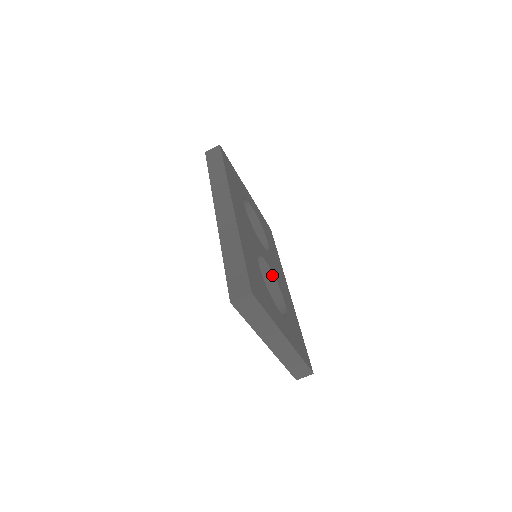
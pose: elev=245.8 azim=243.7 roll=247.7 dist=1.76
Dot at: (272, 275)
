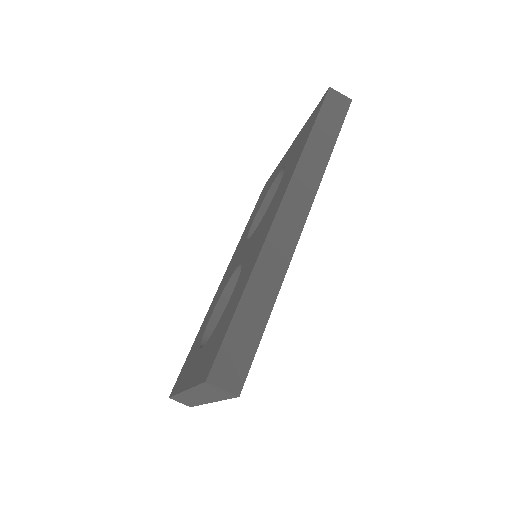
Dot at: occluded
